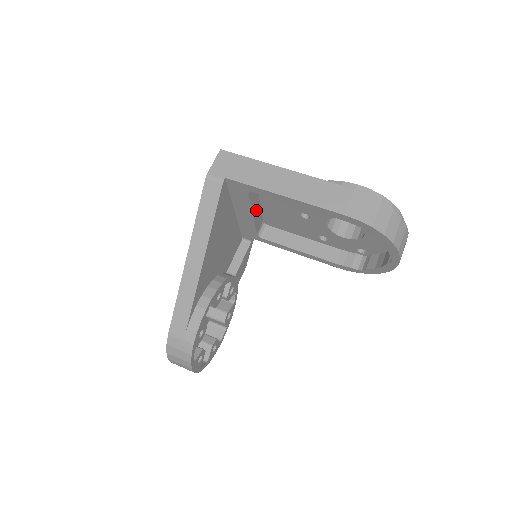
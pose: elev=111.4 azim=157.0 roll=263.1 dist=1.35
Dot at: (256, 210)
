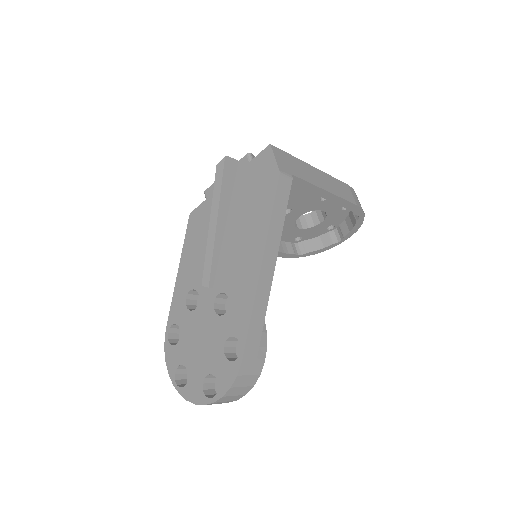
Dot at: occluded
